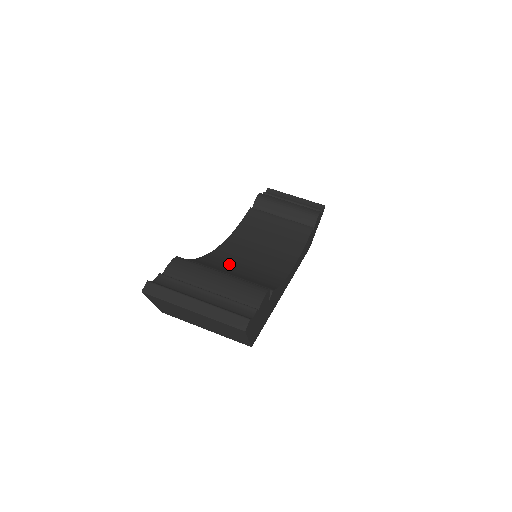
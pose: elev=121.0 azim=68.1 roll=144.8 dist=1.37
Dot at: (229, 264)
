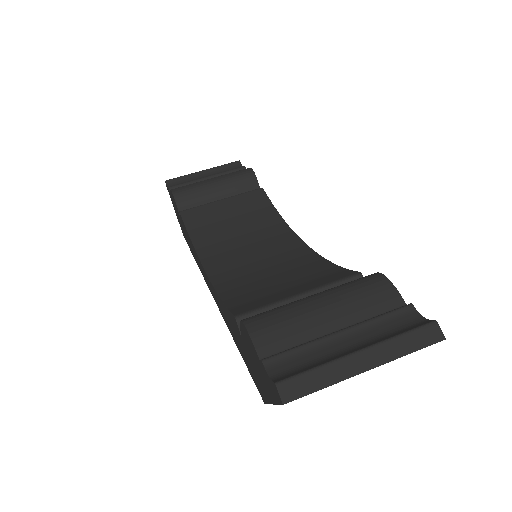
Dot at: (257, 285)
